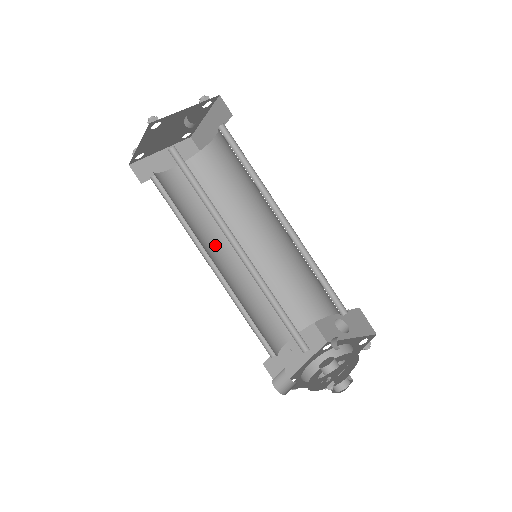
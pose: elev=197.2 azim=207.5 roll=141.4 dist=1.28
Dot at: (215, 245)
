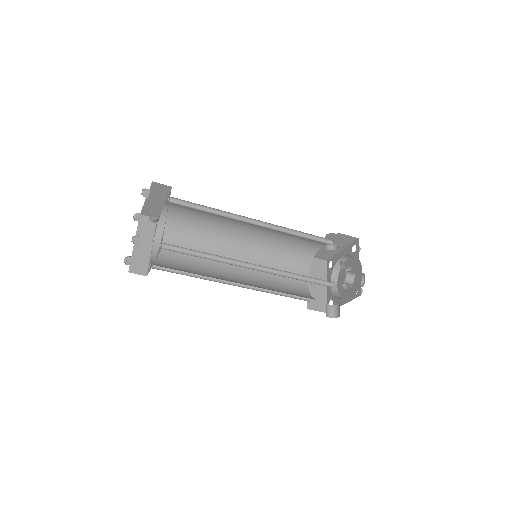
Dot at: (222, 269)
